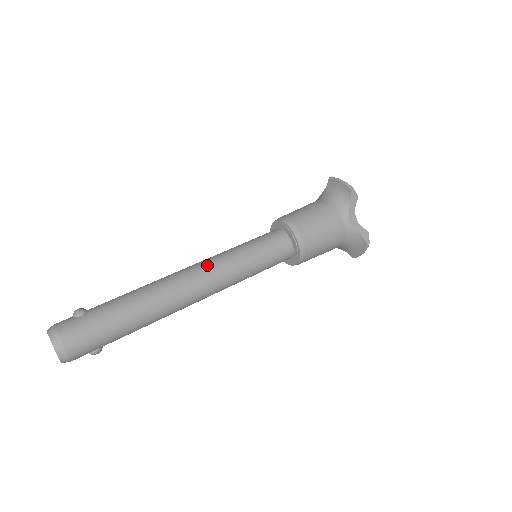
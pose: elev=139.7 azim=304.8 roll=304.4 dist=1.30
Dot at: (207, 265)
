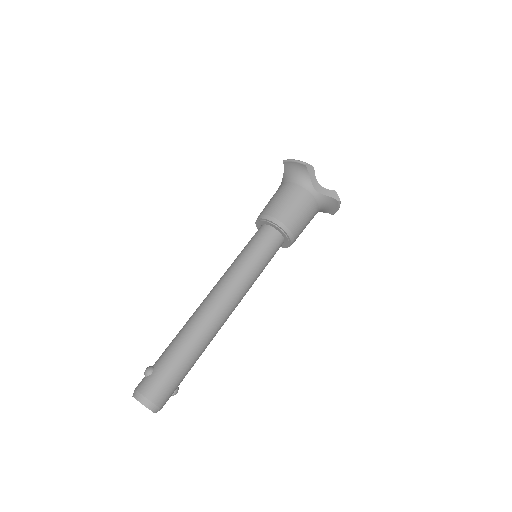
Dot at: (223, 285)
